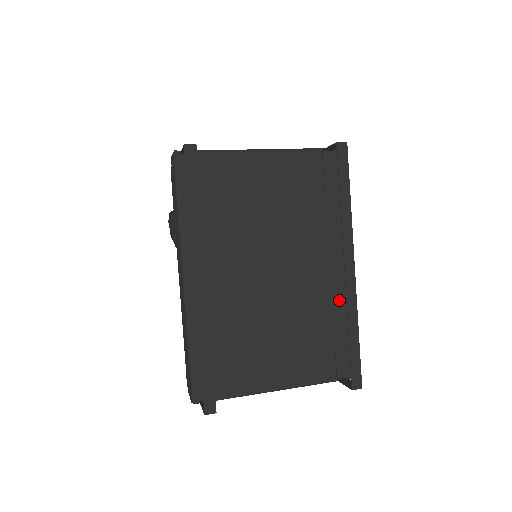
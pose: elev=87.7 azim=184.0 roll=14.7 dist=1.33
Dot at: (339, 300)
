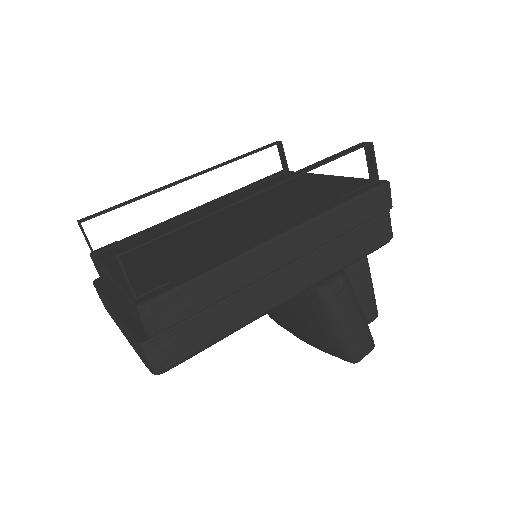
Dot at: (234, 251)
